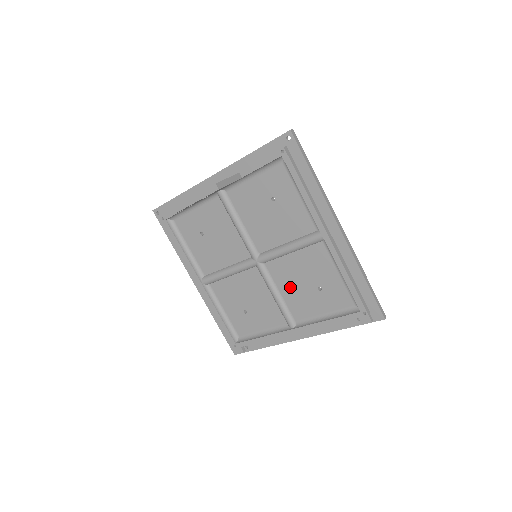
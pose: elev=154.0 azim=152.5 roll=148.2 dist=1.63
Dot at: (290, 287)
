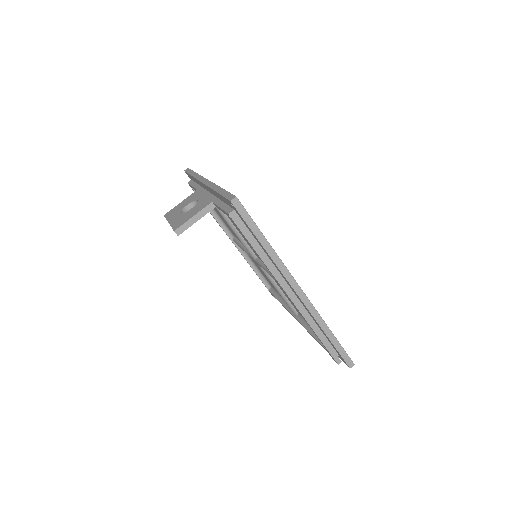
Dot at: occluded
